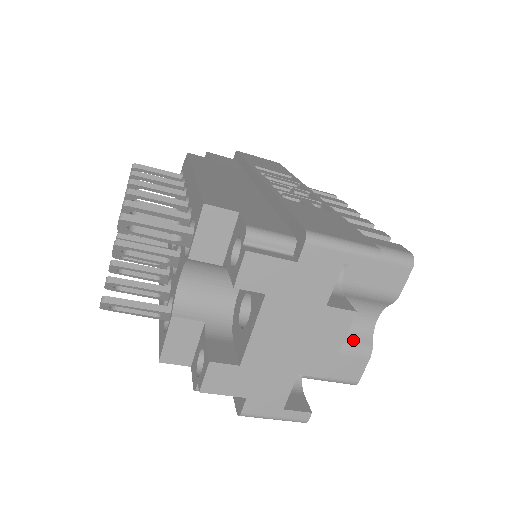
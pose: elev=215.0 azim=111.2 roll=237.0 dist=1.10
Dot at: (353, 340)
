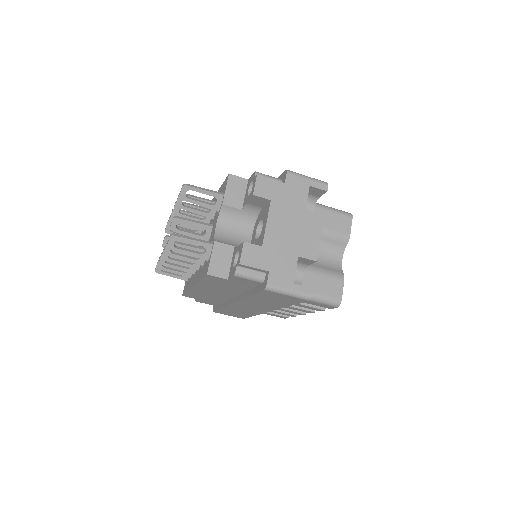
Dot at: (330, 269)
